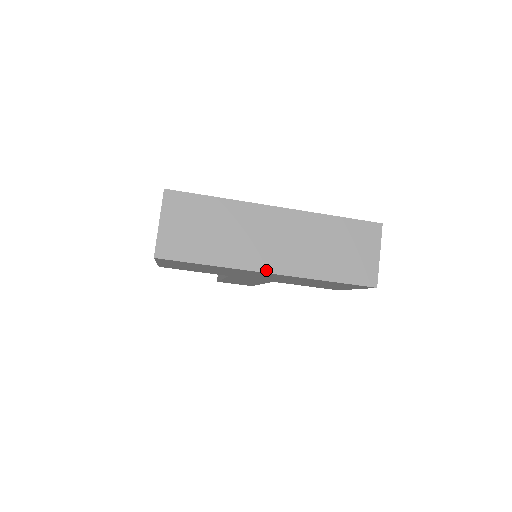
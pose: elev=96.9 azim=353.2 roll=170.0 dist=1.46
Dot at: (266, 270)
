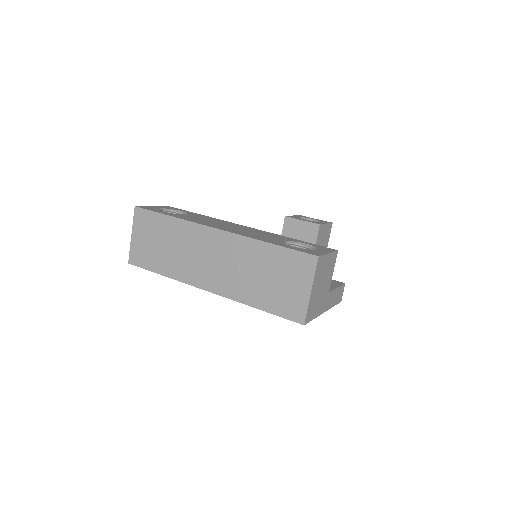
Dot at: (204, 287)
